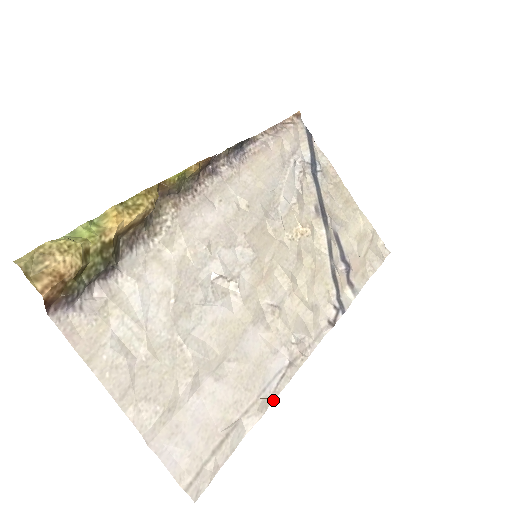
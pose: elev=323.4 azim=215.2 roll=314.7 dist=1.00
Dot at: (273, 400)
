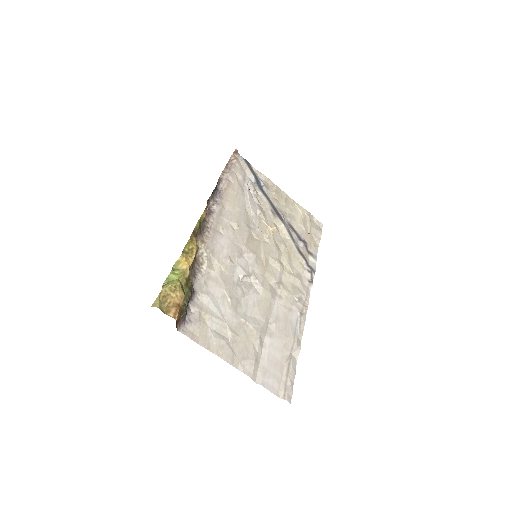
Dot at: occluded
